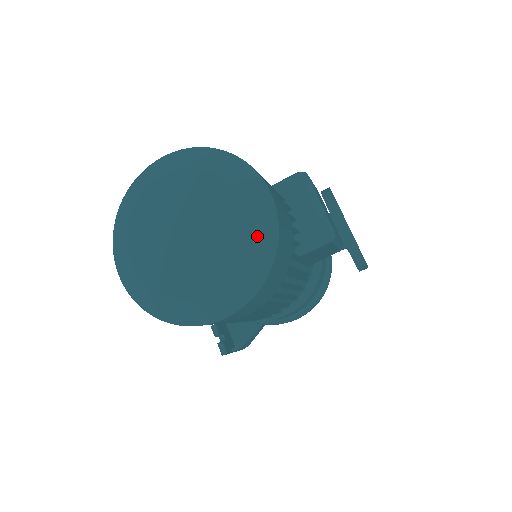
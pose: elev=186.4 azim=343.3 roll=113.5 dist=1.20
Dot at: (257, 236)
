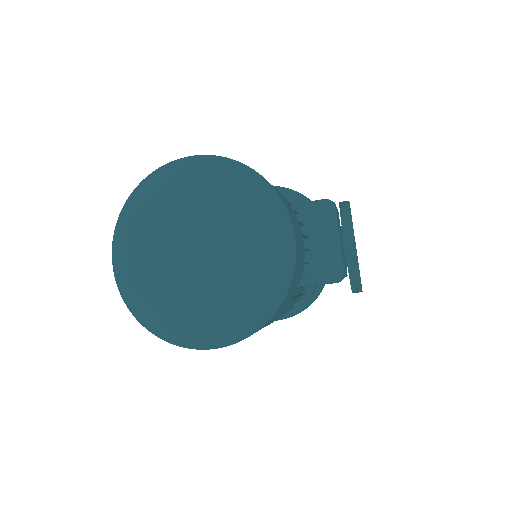
Dot at: (268, 280)
